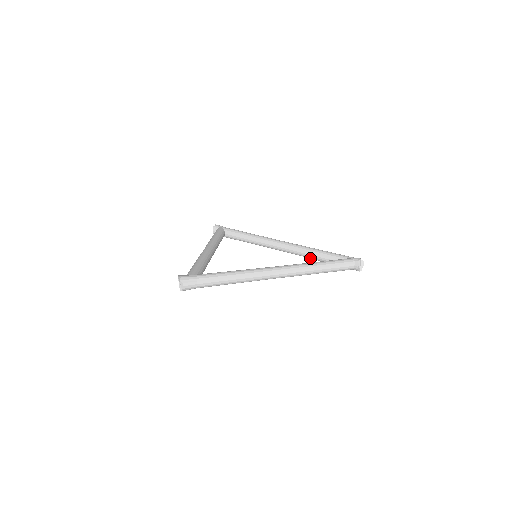
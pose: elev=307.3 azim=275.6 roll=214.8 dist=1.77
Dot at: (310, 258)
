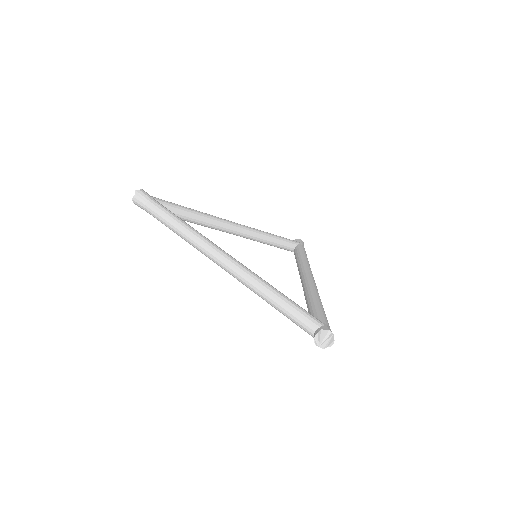
Dot at: occluded
